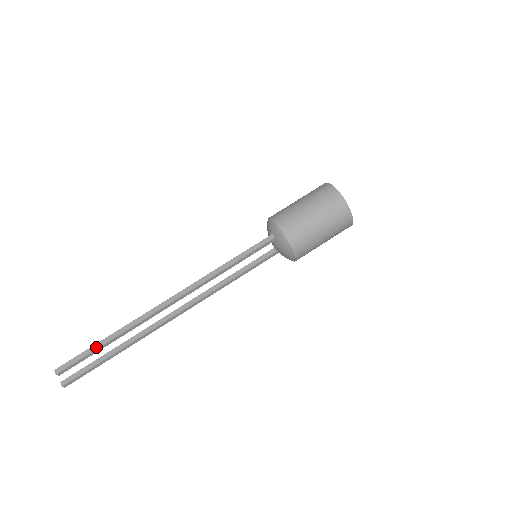
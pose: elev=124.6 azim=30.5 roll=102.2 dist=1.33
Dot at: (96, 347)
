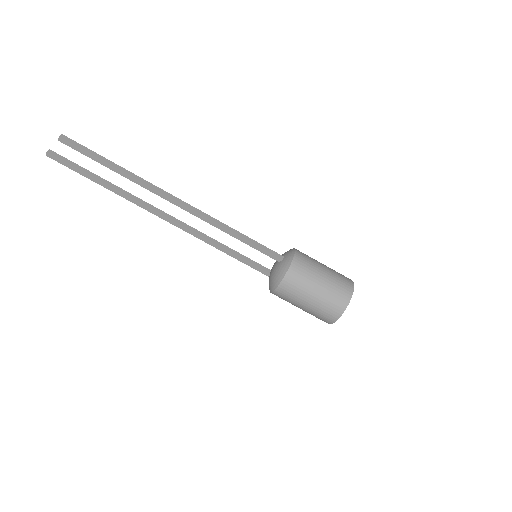
Dot at: (102, 158)
